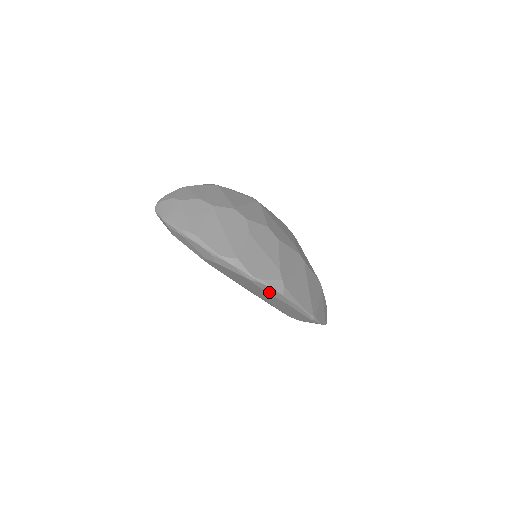
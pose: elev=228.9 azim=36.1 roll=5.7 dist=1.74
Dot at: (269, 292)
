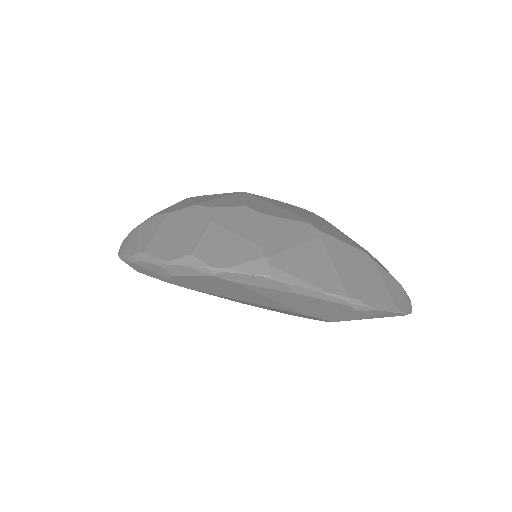
Dot at: (253, 284)
